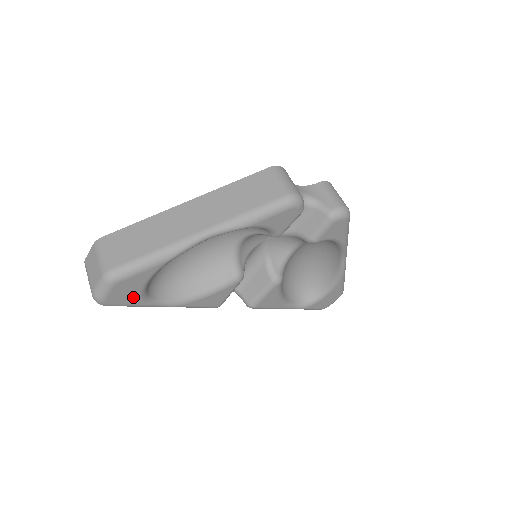
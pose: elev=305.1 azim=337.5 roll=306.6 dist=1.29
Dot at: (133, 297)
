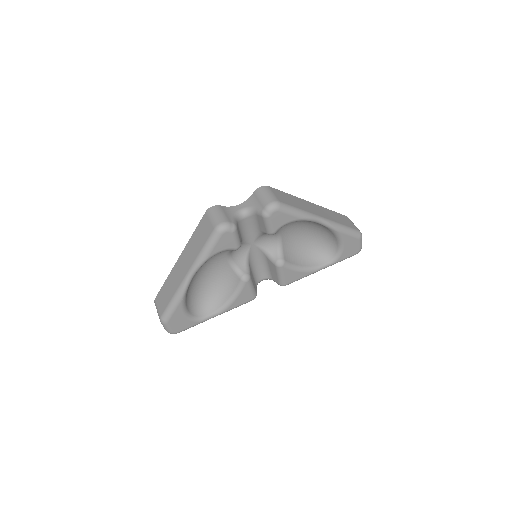
Dot at: (187, 323)
